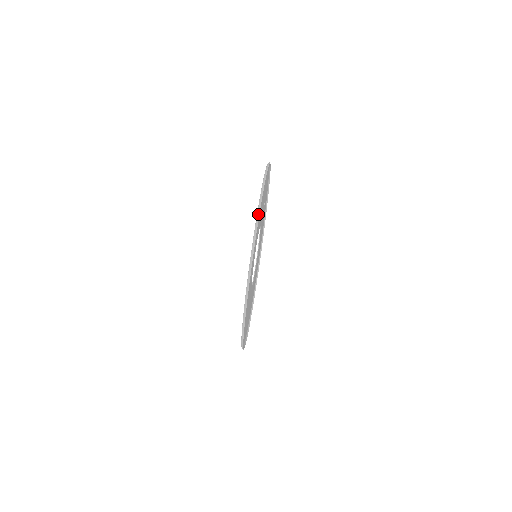
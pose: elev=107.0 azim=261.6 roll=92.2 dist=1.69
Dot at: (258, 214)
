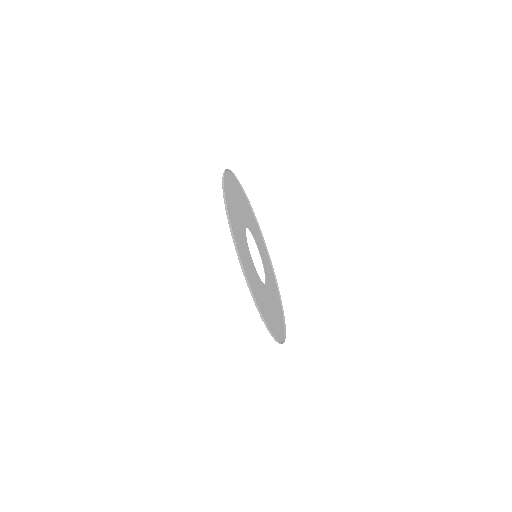
Dot at: occluded
